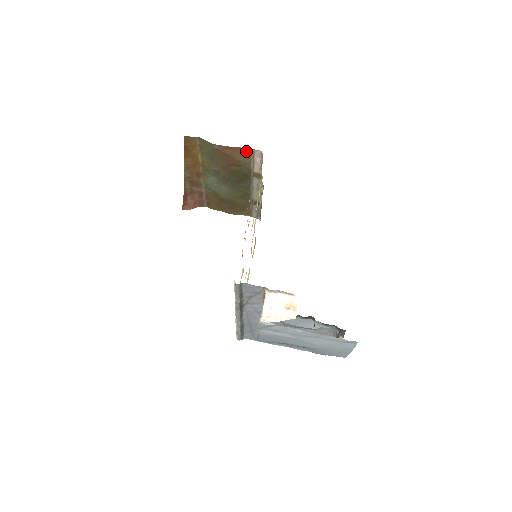
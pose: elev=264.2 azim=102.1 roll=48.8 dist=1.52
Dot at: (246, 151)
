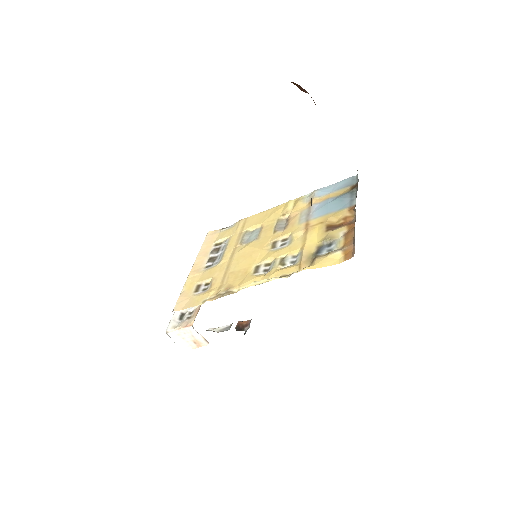
Dot at: occluded
